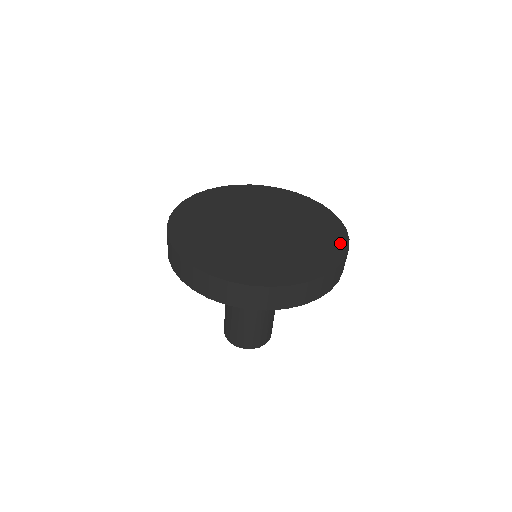
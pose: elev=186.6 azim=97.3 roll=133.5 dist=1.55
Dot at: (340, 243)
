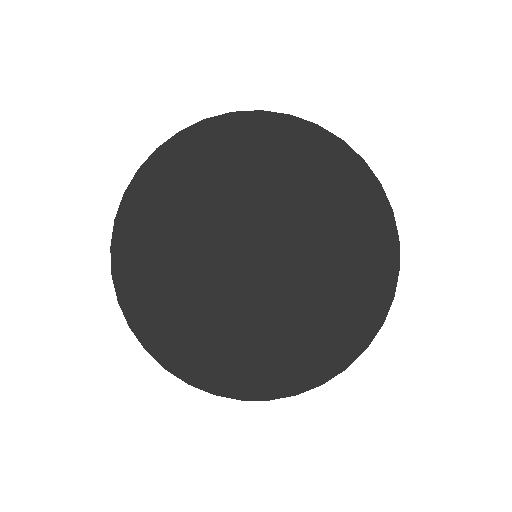
Dot at: (374, 308)
